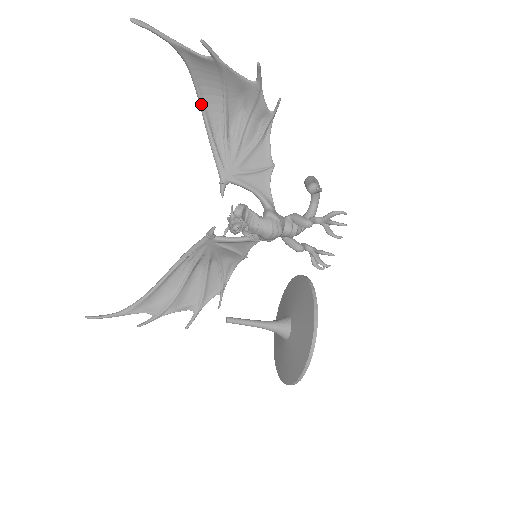
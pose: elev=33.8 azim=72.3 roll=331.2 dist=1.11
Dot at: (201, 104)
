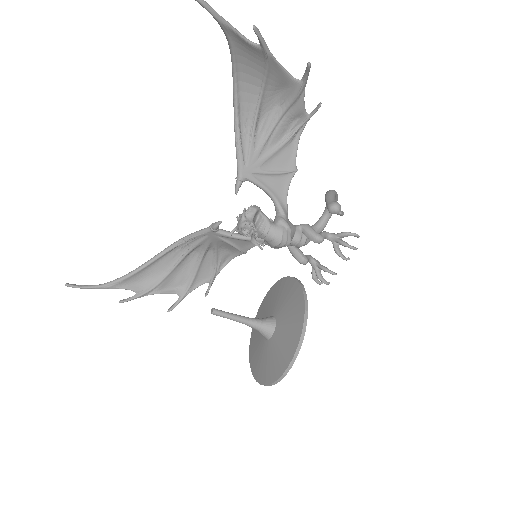
Dot at: (235, 91)
